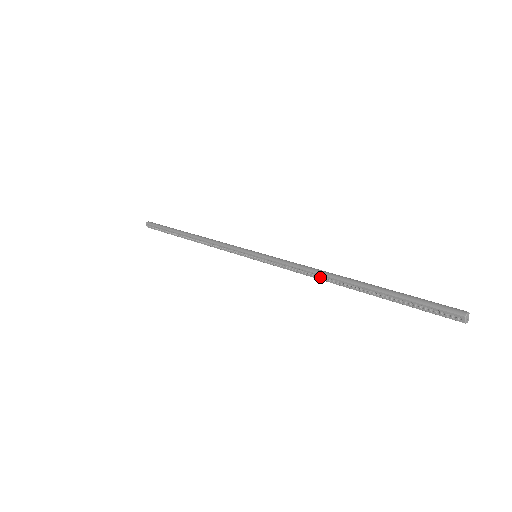
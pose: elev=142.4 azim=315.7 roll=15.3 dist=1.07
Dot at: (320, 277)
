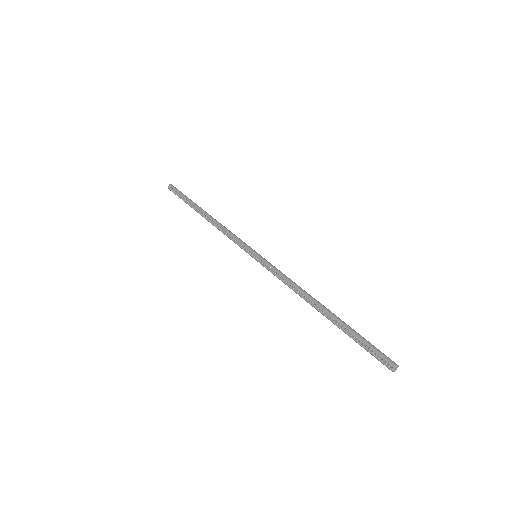
Dot at: (301, 294)
